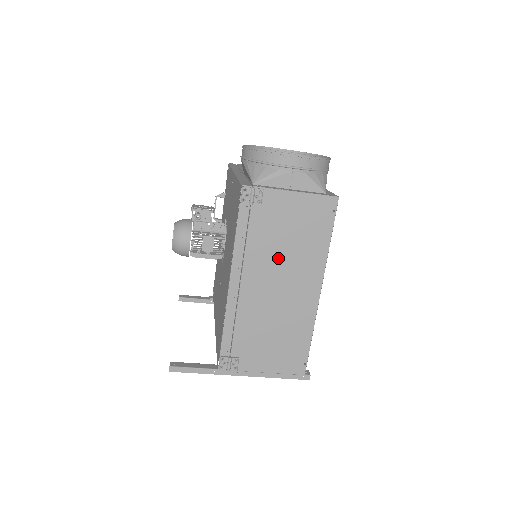
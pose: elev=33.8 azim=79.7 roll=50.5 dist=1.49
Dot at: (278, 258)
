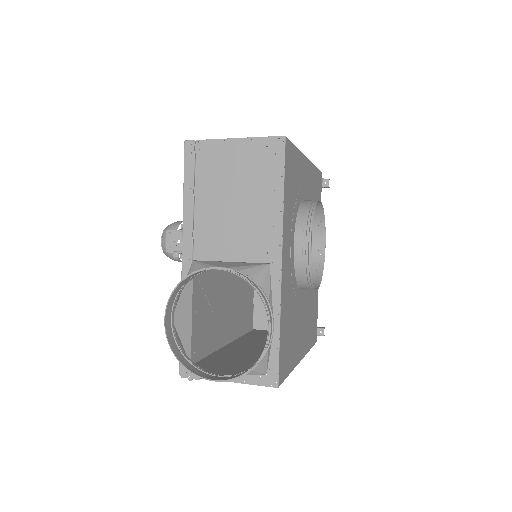
Dot at: occluded
